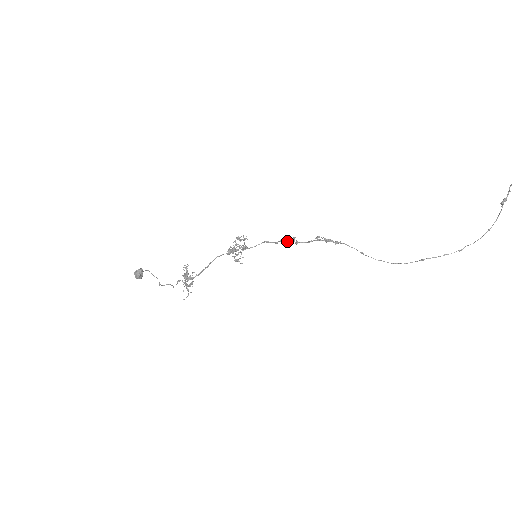
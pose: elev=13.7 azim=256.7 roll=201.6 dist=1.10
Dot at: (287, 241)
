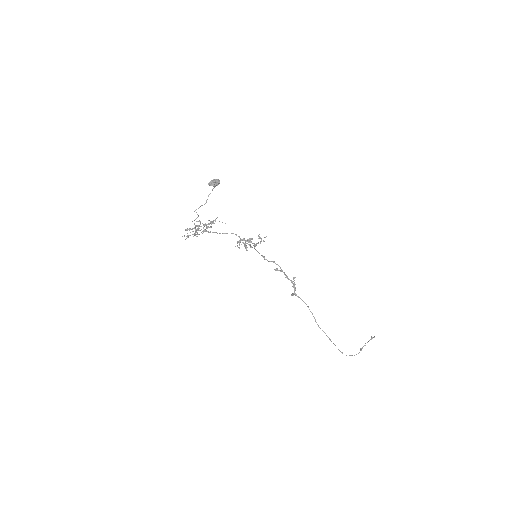
Dot at: (278, 265)
